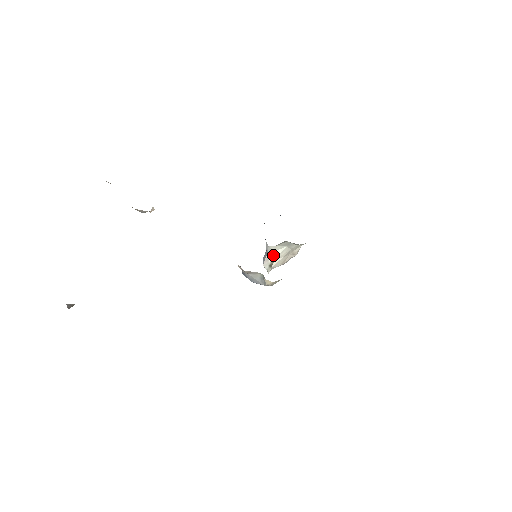
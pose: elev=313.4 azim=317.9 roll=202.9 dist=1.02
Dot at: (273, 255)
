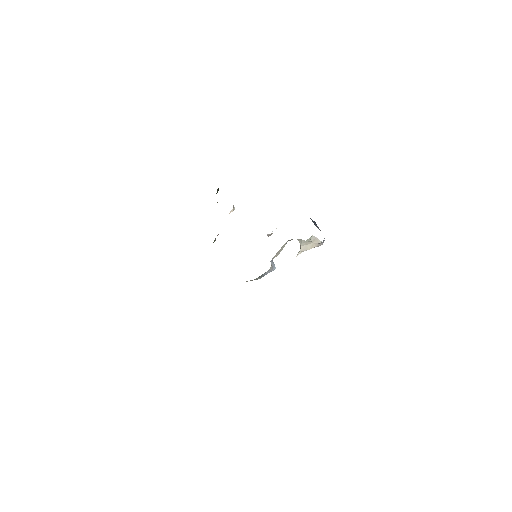
Dot at: (300, 243)
